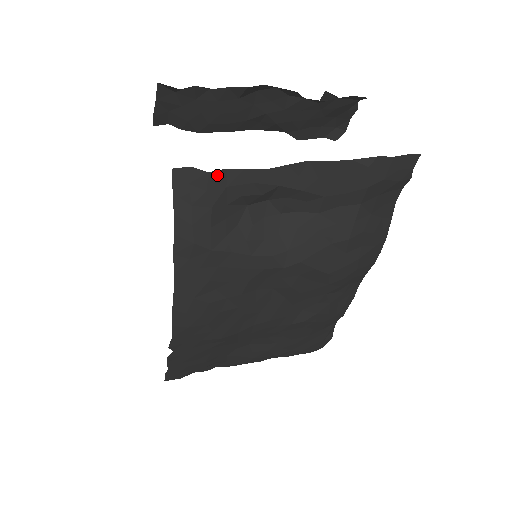
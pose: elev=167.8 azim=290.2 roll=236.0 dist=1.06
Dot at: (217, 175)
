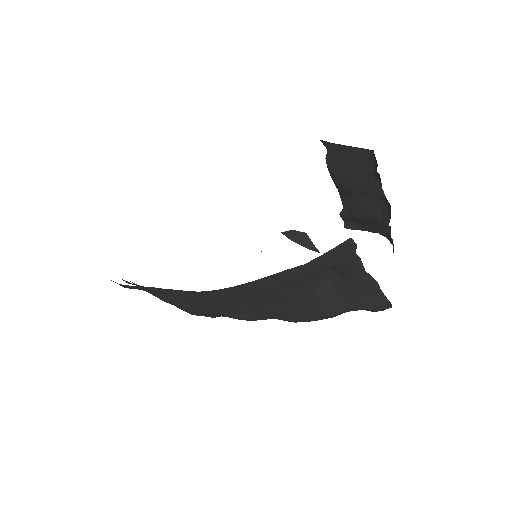
Dot at: (355, 257)
